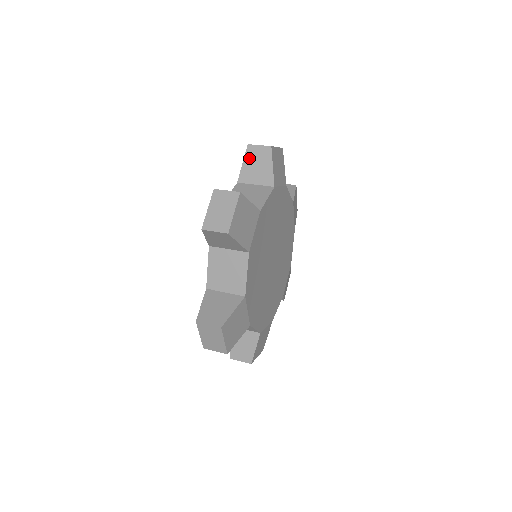
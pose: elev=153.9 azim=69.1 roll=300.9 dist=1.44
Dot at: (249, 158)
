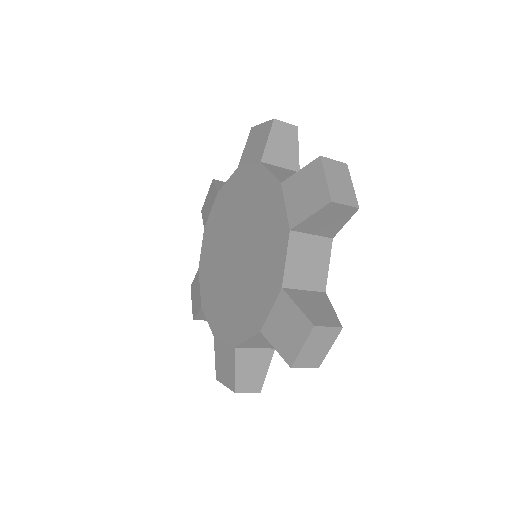
Dot at: (219, 184)
